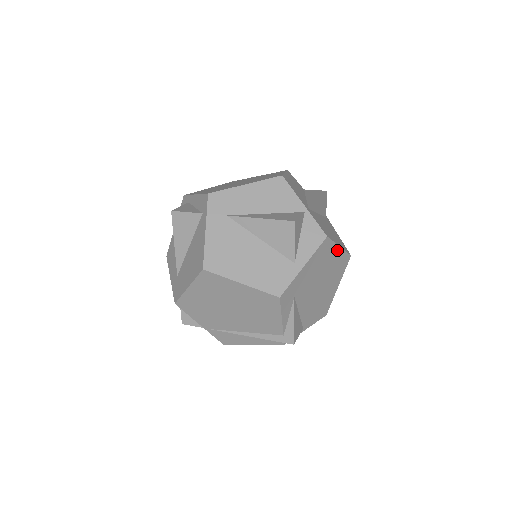
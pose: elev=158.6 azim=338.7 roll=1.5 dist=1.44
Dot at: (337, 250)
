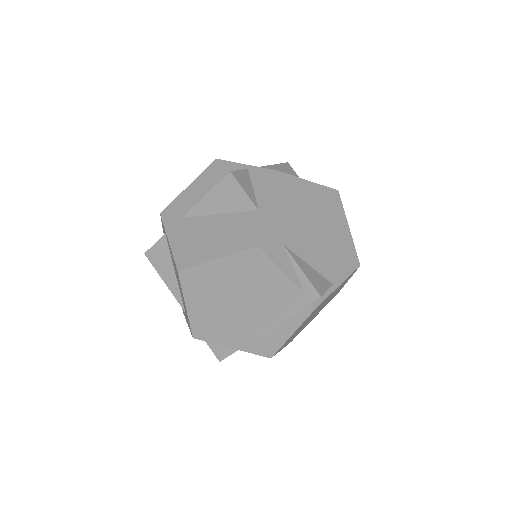
Dot at: (309, 185)
